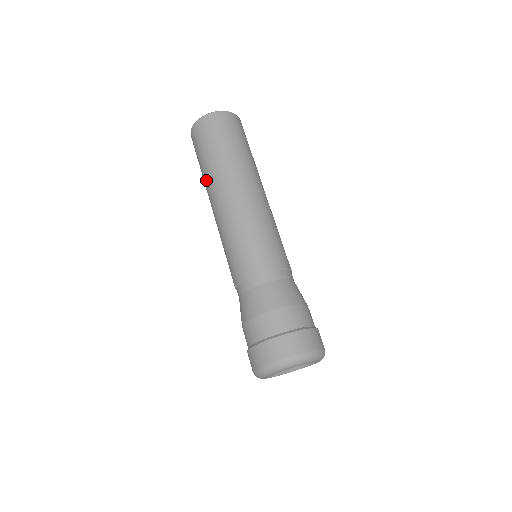
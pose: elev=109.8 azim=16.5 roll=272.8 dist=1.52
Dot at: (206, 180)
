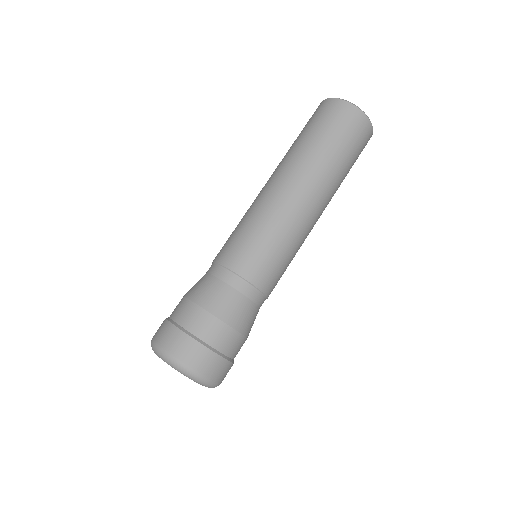
Dot at: (284, 156)
